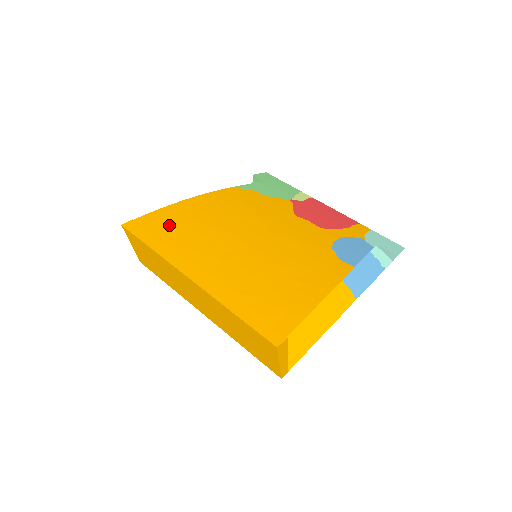
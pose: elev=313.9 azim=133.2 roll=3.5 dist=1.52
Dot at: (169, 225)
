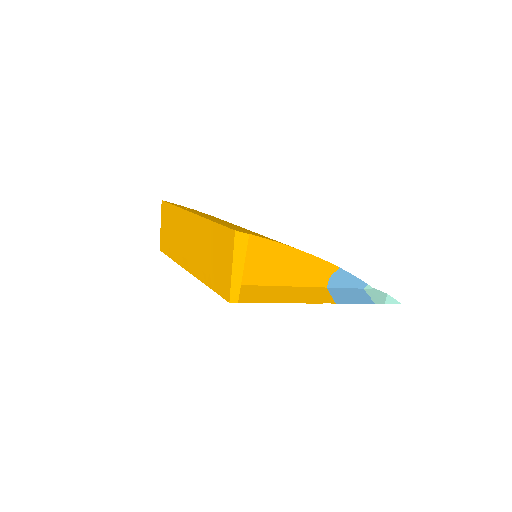
Dot at: (197, 211)
